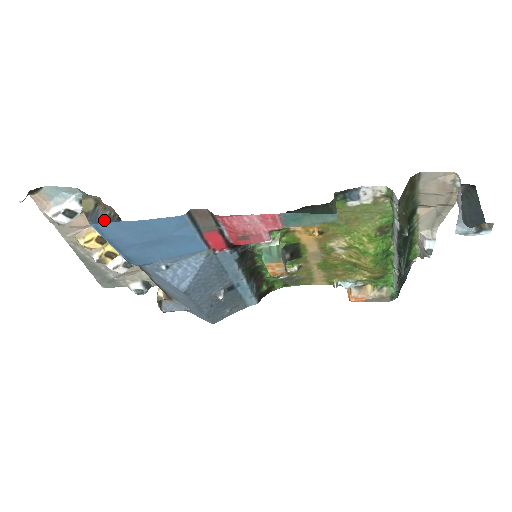
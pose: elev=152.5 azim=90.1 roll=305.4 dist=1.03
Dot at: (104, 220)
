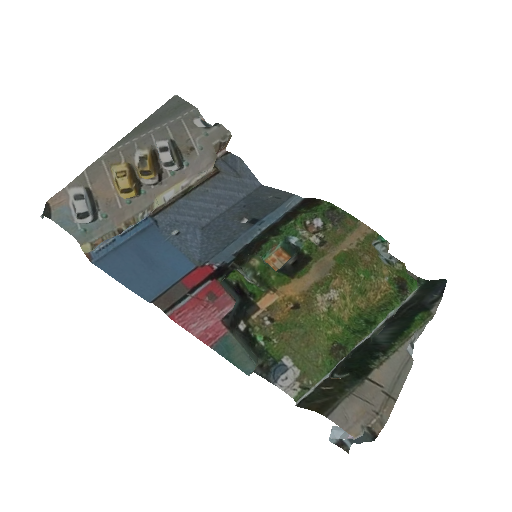
Dot at: occluded
